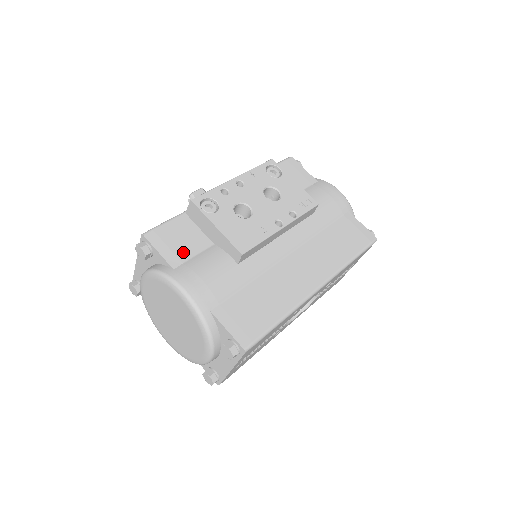
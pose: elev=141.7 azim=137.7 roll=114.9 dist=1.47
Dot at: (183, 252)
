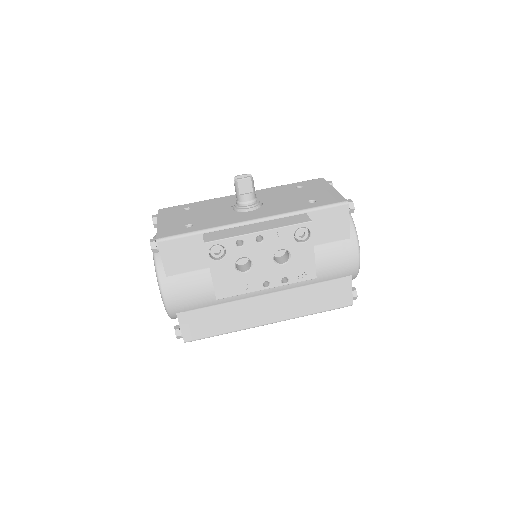
Dot at: (181, 266)
